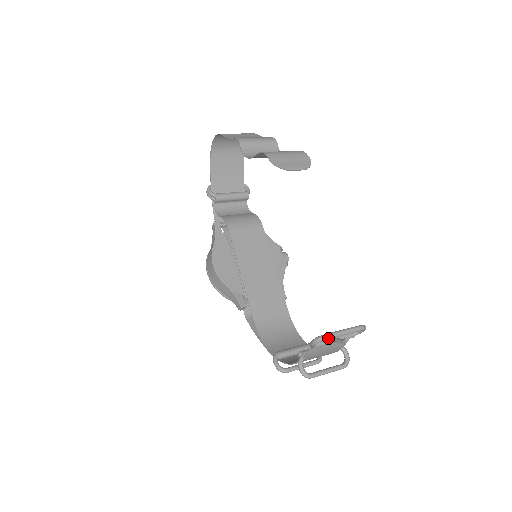
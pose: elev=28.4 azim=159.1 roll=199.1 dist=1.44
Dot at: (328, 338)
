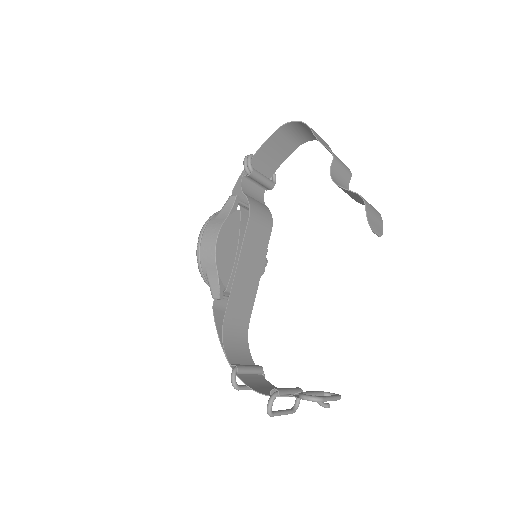
Dot at: (322, 401)
